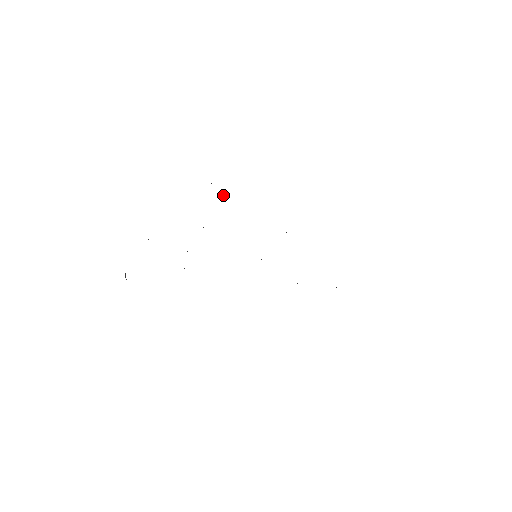
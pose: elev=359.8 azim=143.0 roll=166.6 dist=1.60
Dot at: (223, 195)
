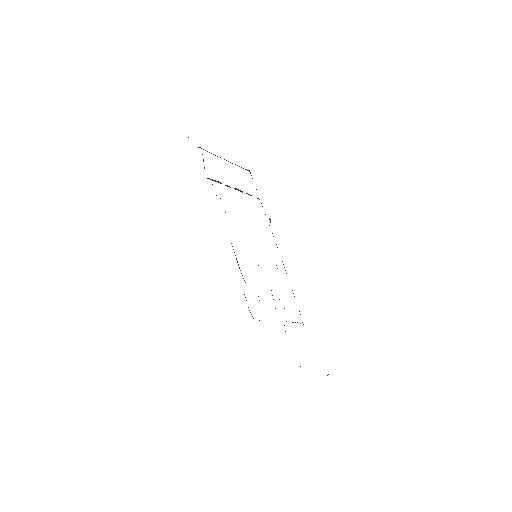
Dot at: occluded
